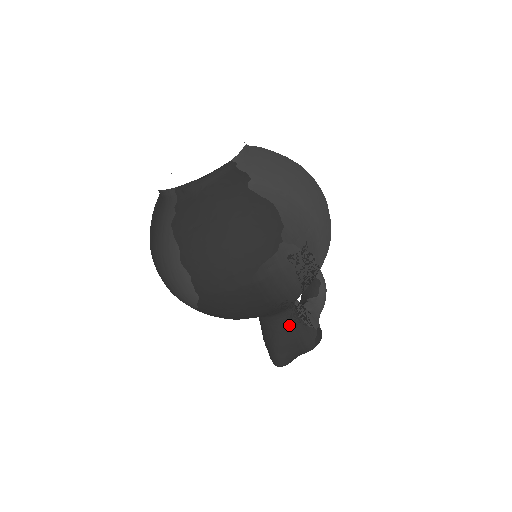
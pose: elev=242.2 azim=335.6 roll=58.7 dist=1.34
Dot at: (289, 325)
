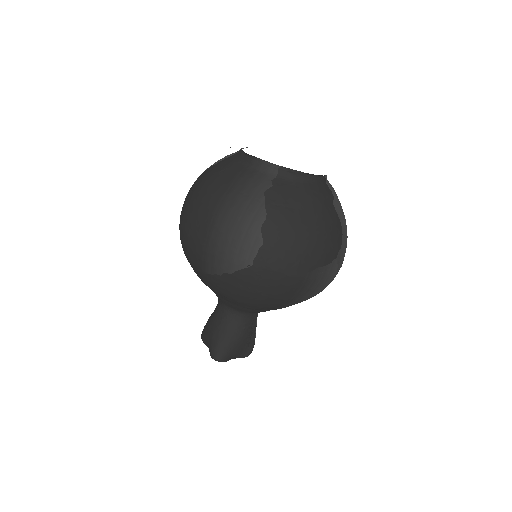
Dot at: (249, 327)
